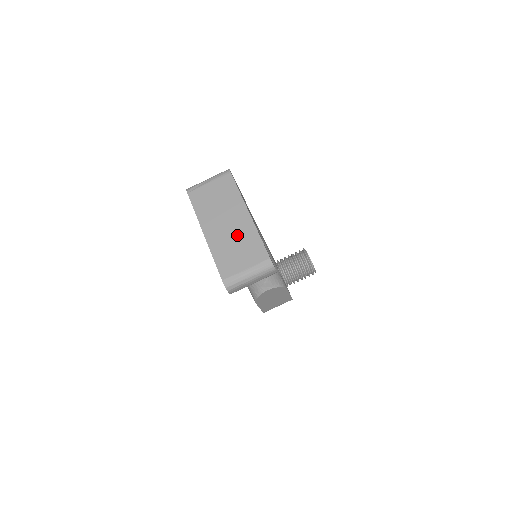
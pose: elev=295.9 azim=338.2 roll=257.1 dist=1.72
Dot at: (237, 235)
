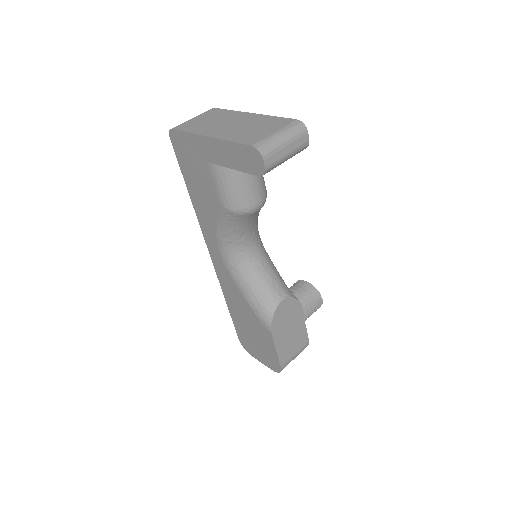
Dot at: (248, 124)
